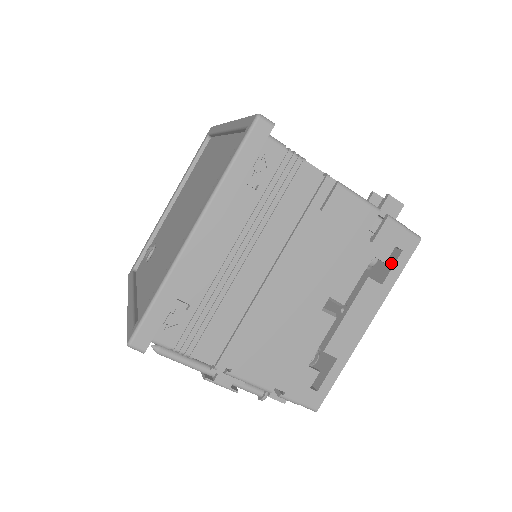
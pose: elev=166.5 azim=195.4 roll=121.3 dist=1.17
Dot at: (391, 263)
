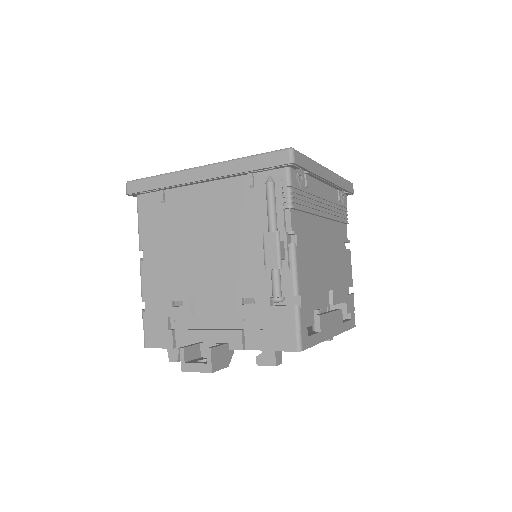
Dot at: (345, 320)
